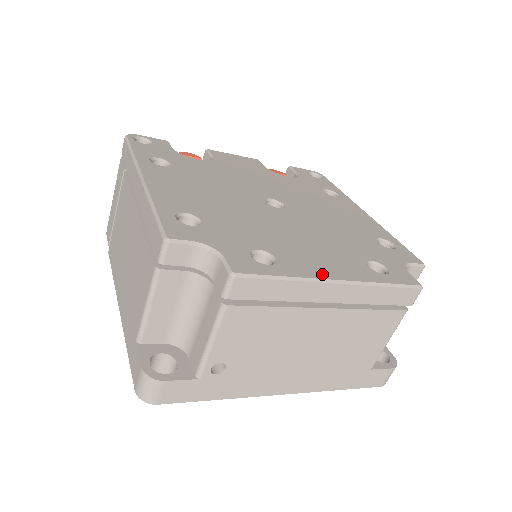
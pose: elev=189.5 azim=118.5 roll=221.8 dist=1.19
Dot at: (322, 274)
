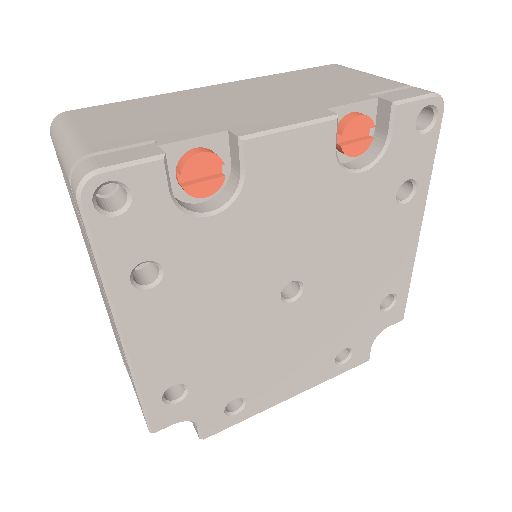
Dot at: (280, 399)
